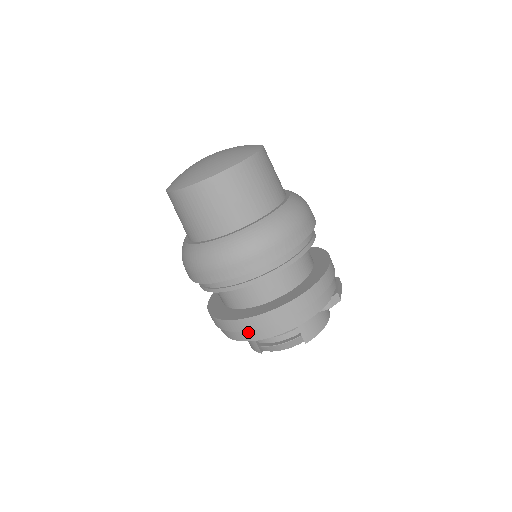
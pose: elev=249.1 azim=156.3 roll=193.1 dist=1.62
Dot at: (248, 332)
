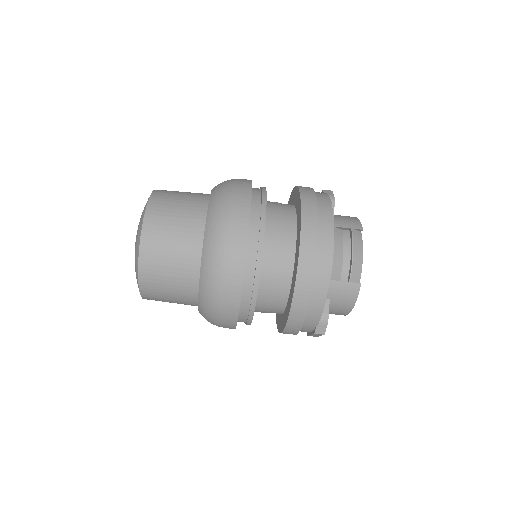
Dot at: (319, 261)
